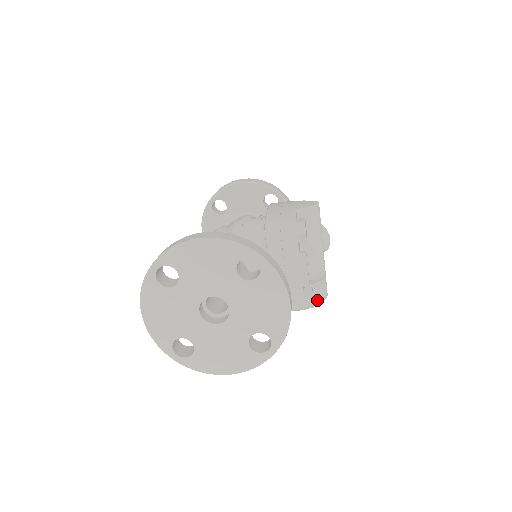
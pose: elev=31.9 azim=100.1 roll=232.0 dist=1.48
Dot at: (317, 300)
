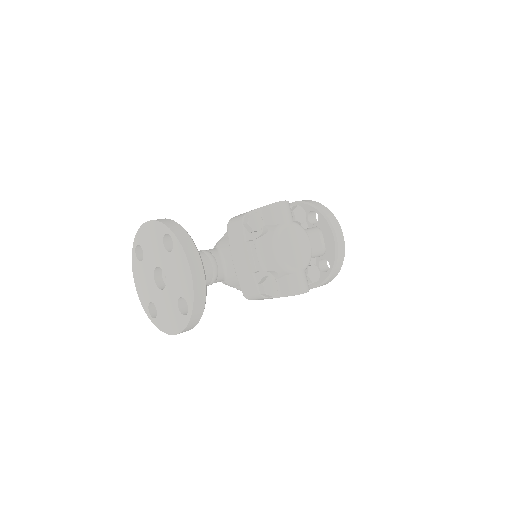
Dot at: (289, 294)
